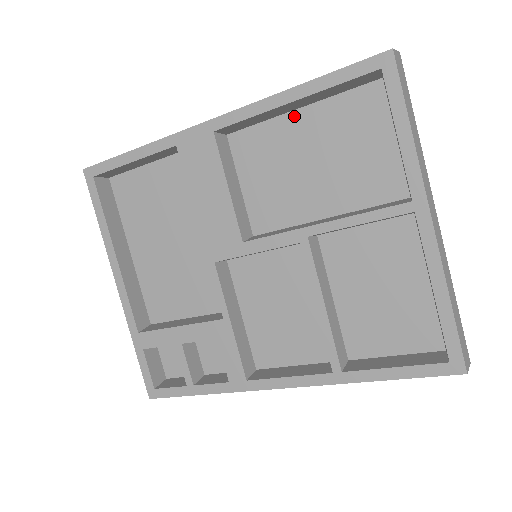
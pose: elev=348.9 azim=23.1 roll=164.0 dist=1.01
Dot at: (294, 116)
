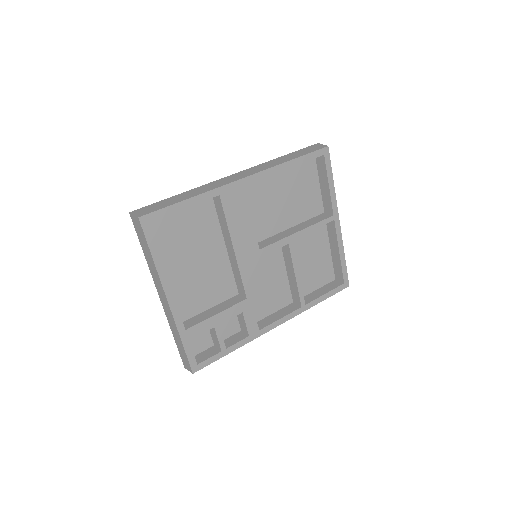
Dot at: (277, 174)
